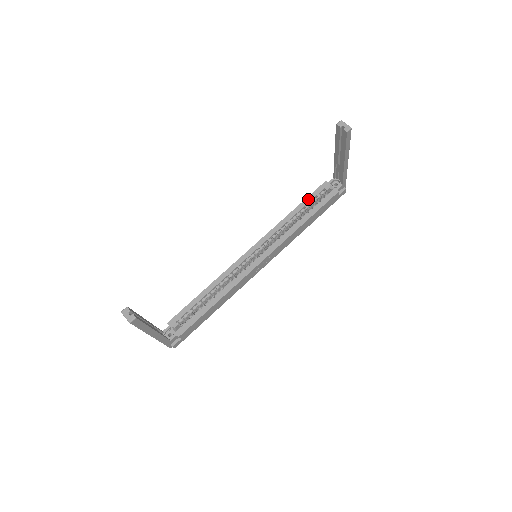
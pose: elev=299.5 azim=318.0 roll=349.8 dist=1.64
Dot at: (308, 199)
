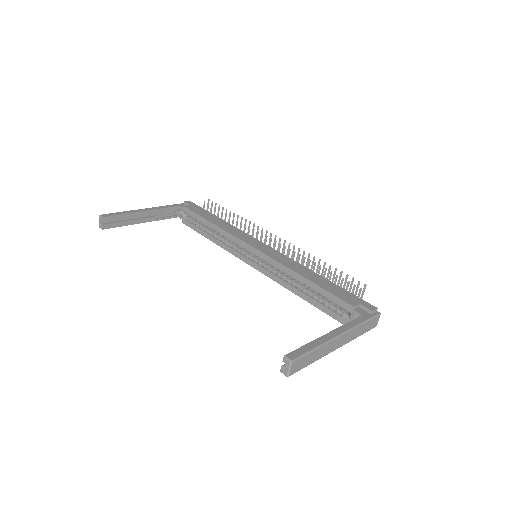
Dot at: (324, 292)
